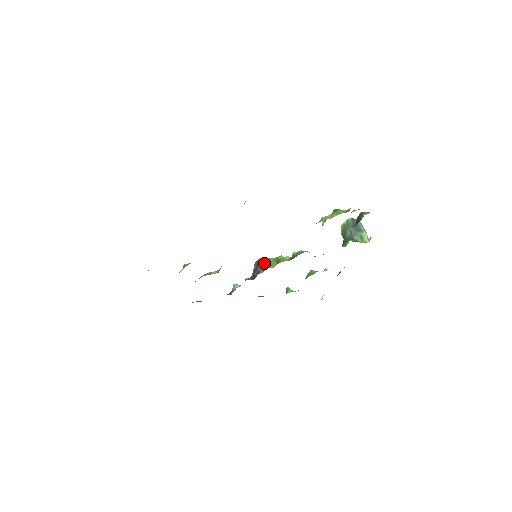
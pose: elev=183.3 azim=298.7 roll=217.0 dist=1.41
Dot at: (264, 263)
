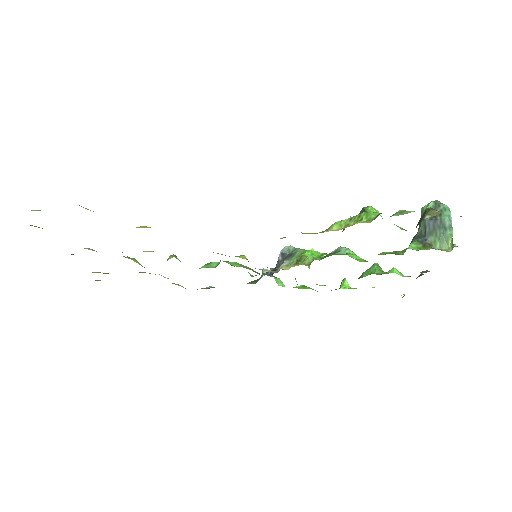
Dot at: (287, 256)
